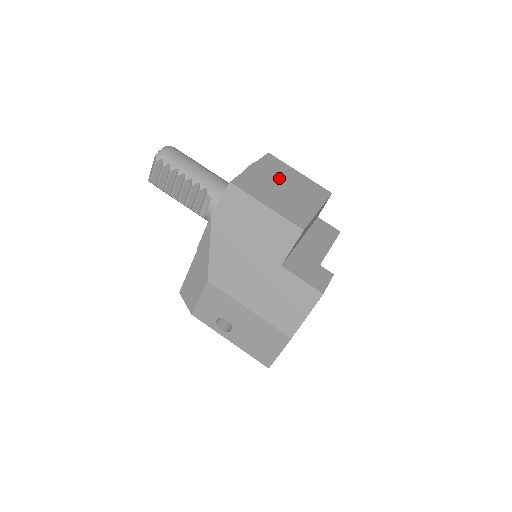
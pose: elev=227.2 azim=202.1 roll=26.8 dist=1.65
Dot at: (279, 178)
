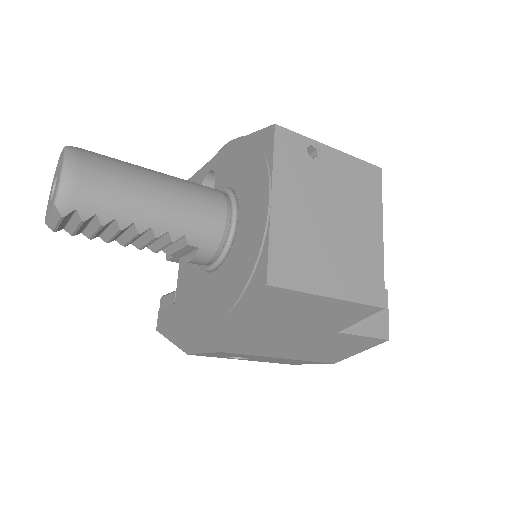
Dot at: (316, 196)
